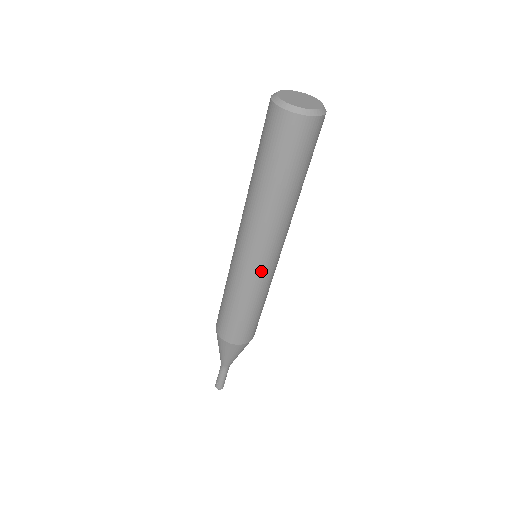
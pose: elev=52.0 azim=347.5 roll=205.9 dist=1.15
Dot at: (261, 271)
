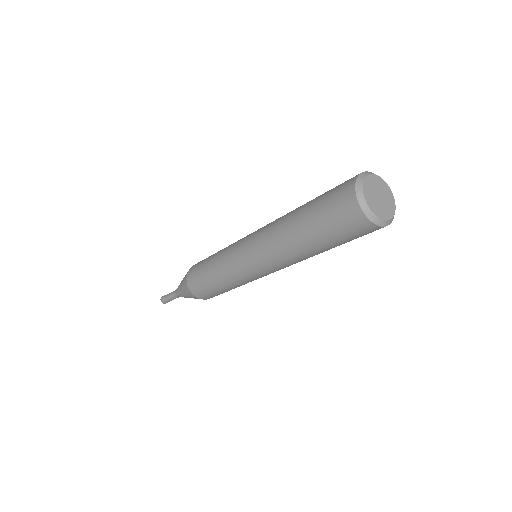
Dot at: (259, 277)
